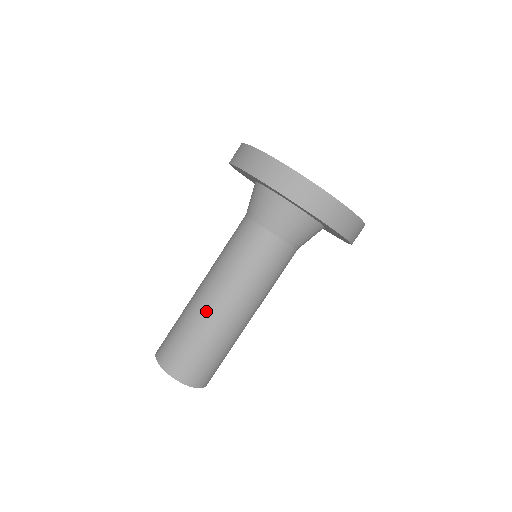
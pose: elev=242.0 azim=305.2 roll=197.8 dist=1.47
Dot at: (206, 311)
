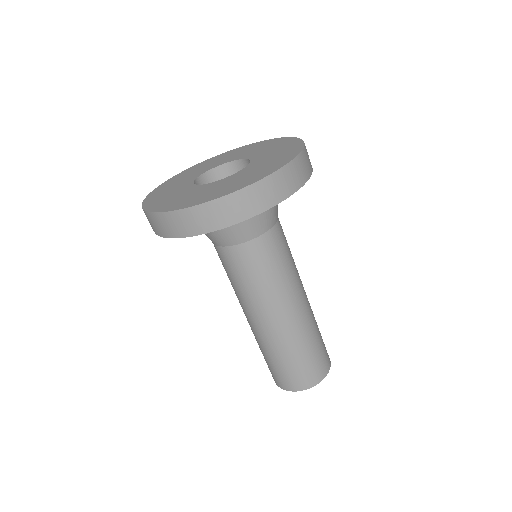
Dot at: (257, 333)
